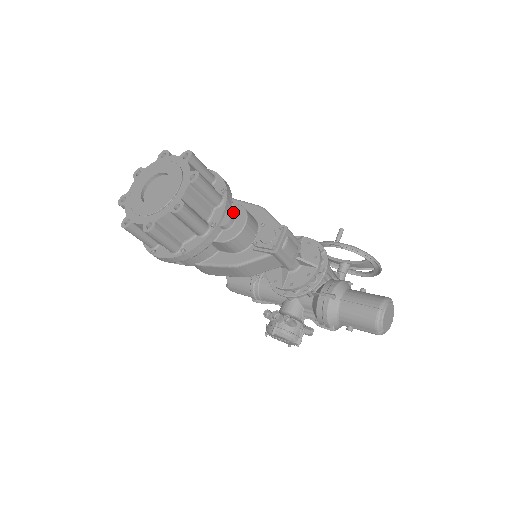
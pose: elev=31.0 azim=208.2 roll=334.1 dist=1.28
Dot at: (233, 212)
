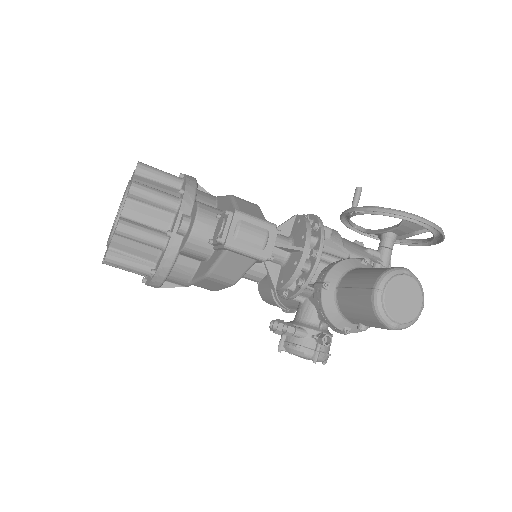
Dot at: (192, 212)
